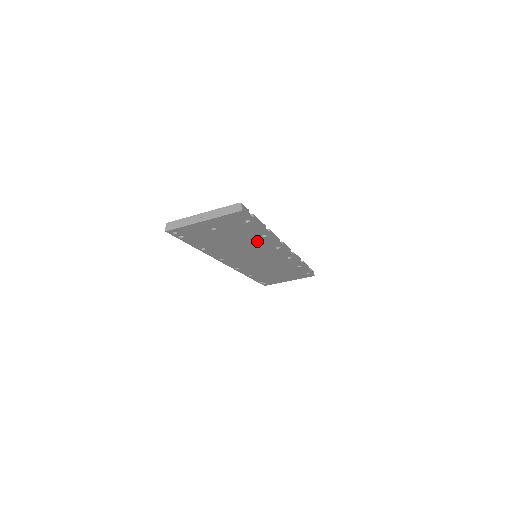
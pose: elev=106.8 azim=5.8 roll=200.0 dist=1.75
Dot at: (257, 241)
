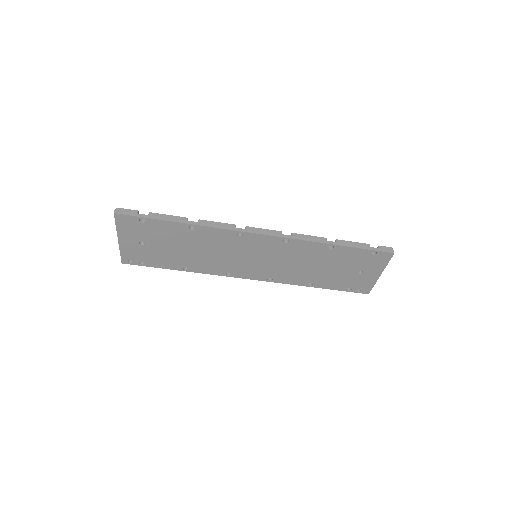
Dot at: (203, 237)
